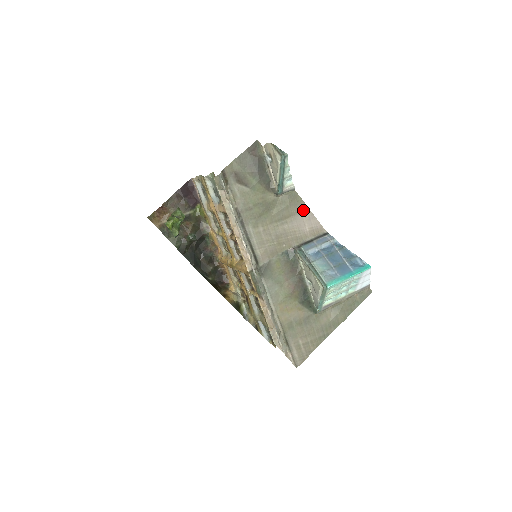
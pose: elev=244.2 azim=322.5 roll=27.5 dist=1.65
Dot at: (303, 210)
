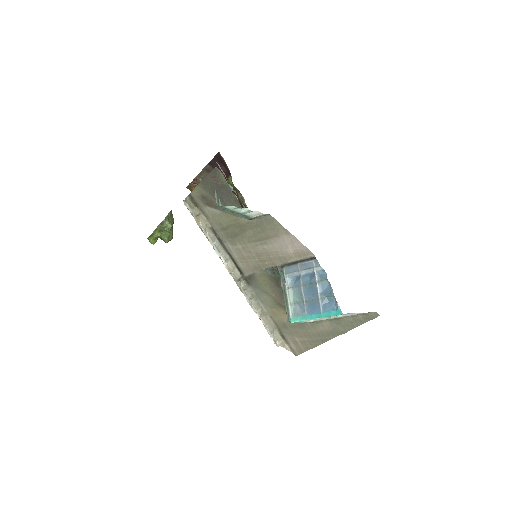
Dot at: (283, 233)
